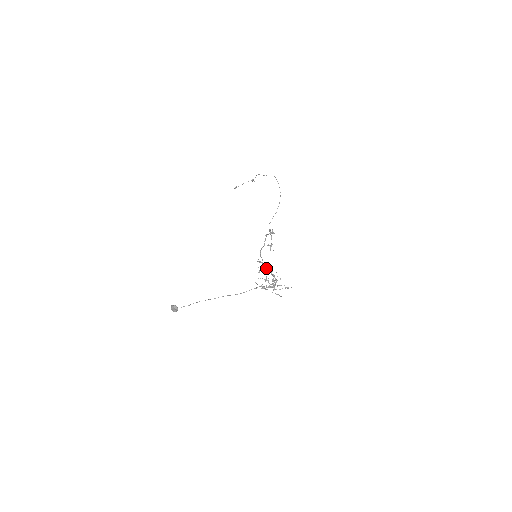
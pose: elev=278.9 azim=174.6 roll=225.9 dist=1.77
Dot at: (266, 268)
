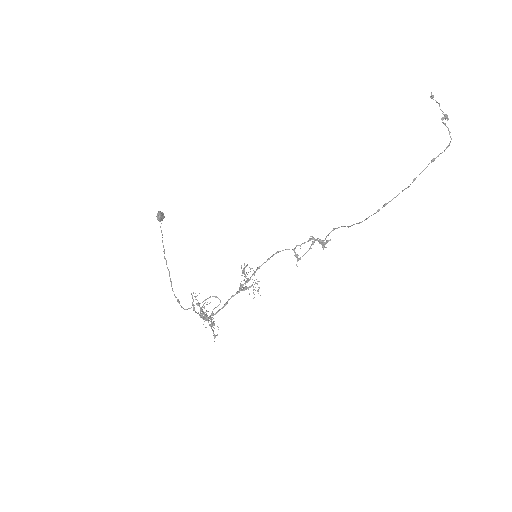
Dot at: (241, 284)
